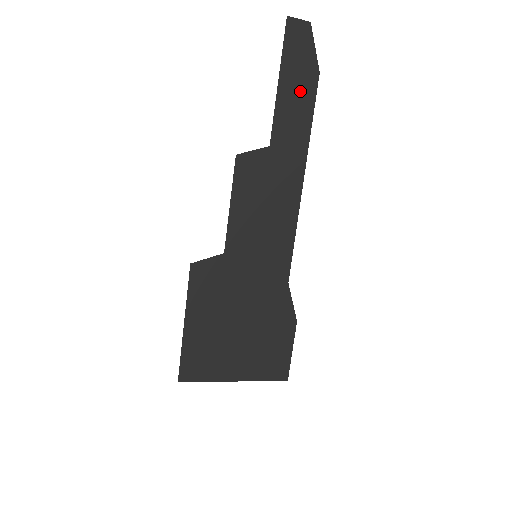
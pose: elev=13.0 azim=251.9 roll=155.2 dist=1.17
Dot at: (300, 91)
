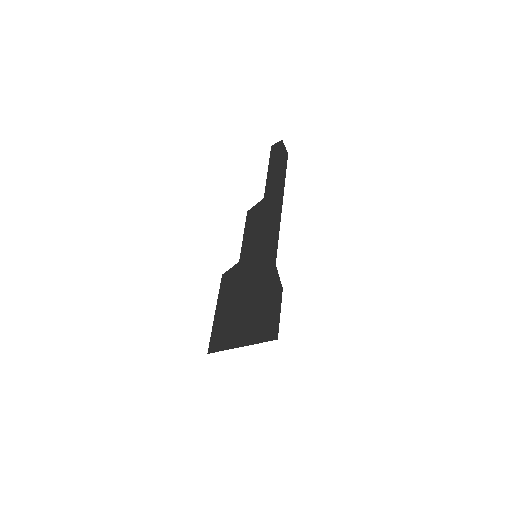
Dot at: (279, 167)
